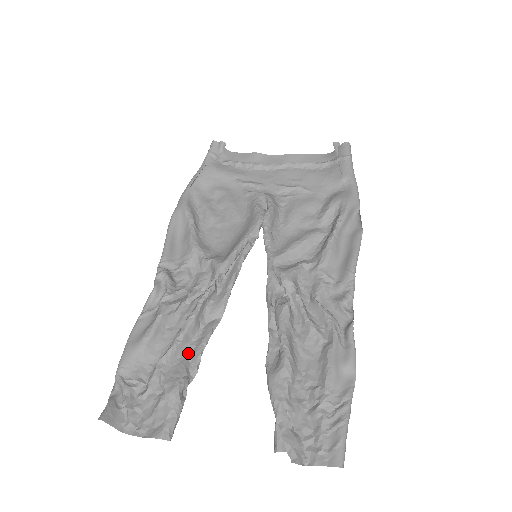
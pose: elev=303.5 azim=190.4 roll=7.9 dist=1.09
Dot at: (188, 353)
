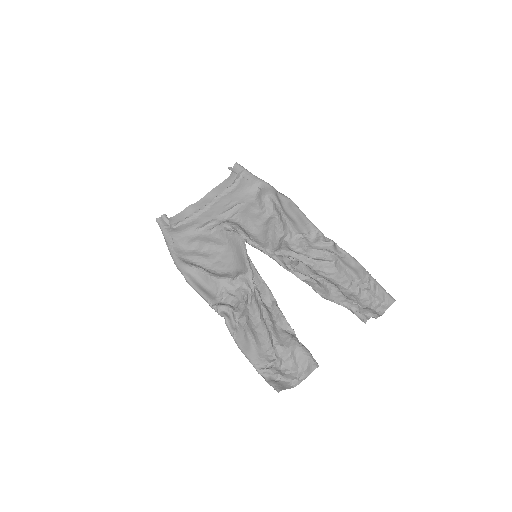
Dot at: (279, 327)
